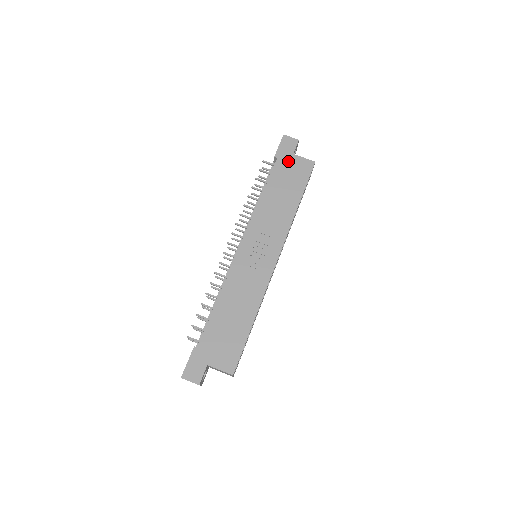
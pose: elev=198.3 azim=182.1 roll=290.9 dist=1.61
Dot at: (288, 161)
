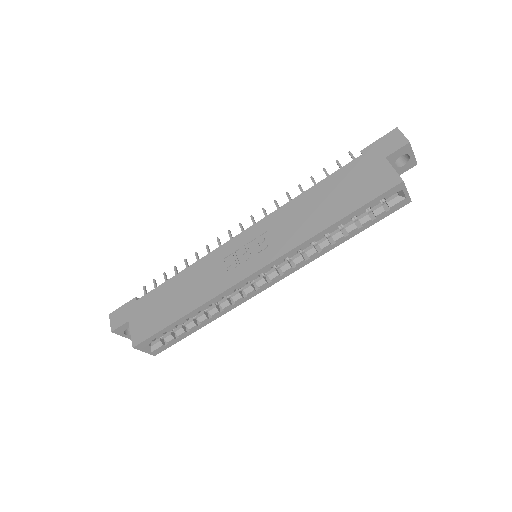
Dot at: (371, 164)
